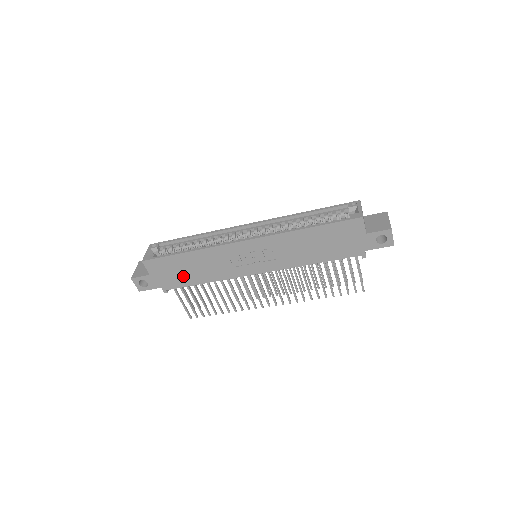
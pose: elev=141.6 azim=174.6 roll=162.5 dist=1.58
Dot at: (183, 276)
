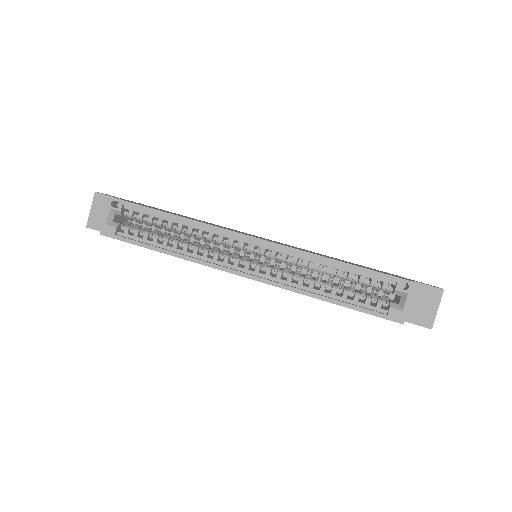
Dot at: occluded
